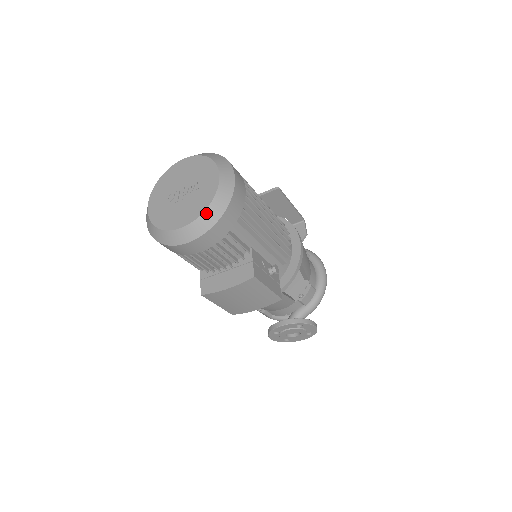
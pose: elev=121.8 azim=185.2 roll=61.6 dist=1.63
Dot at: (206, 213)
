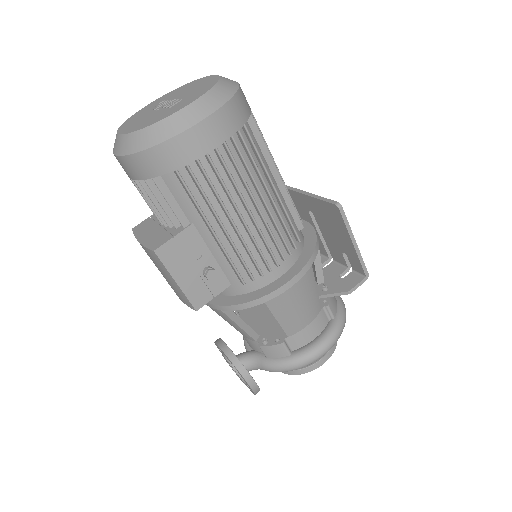
Dot at: (136, 134)
